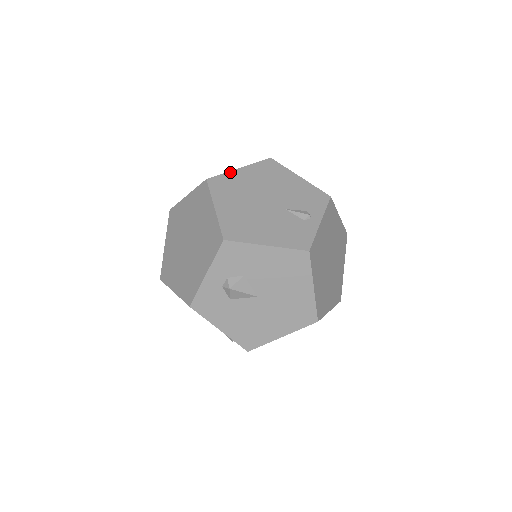
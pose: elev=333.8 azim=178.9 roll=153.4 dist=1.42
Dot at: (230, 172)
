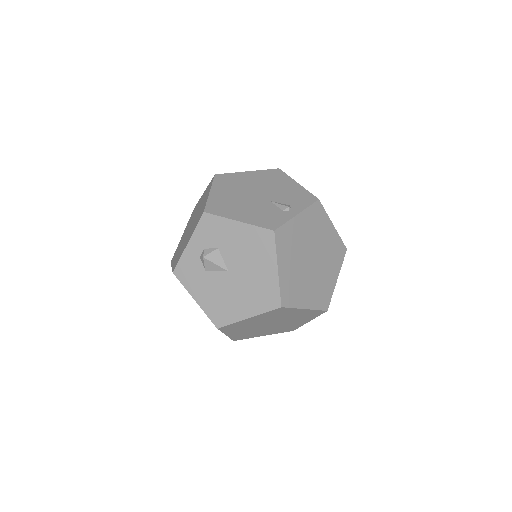
Dot at: (237, 173)
